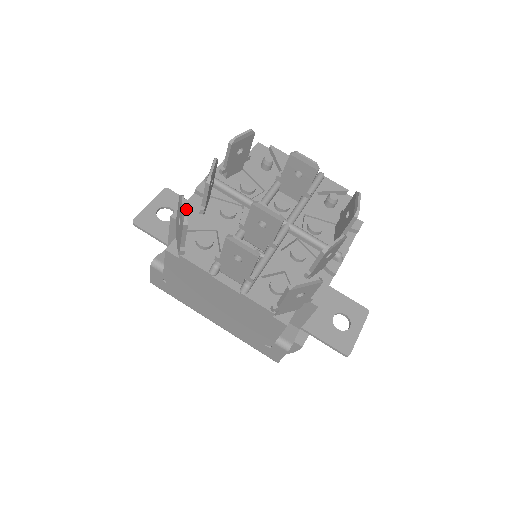
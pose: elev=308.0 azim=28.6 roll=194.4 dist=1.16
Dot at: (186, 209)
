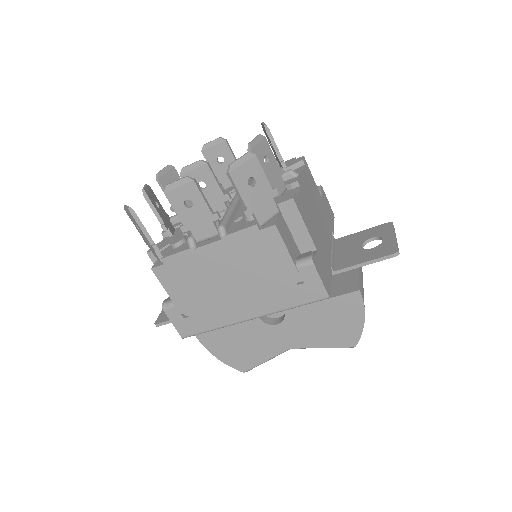
Dot at: (157, 243)
